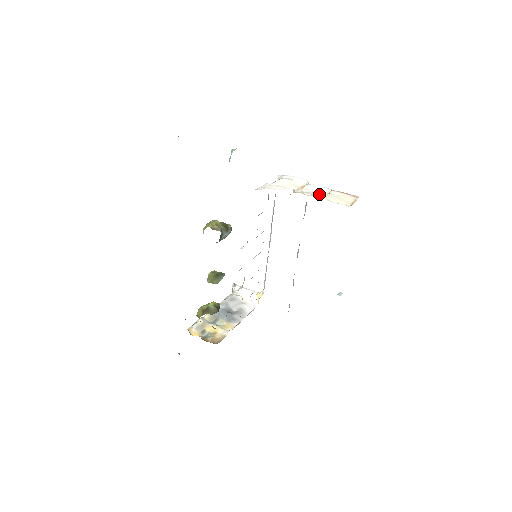
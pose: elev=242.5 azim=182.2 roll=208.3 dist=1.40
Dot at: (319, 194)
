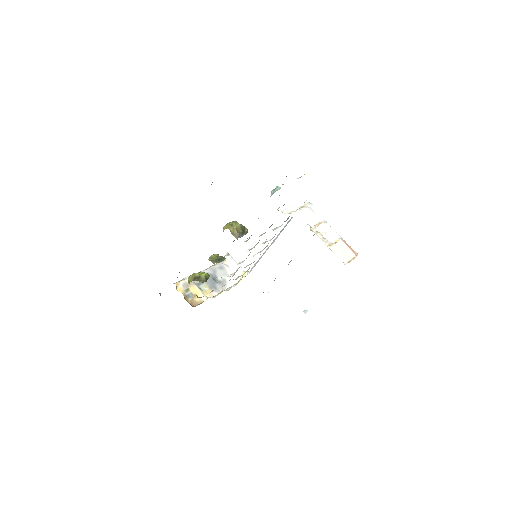
Dot at: (329, 238)
